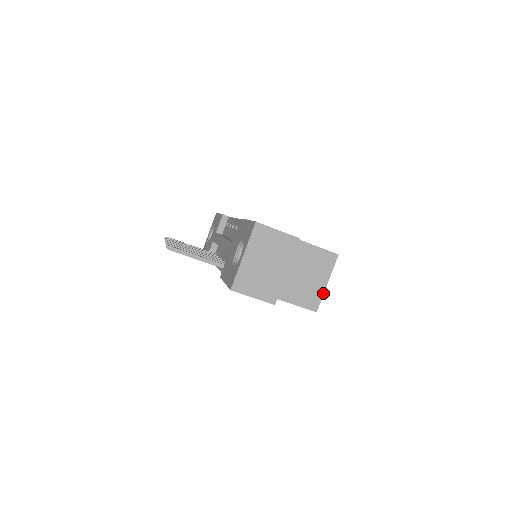
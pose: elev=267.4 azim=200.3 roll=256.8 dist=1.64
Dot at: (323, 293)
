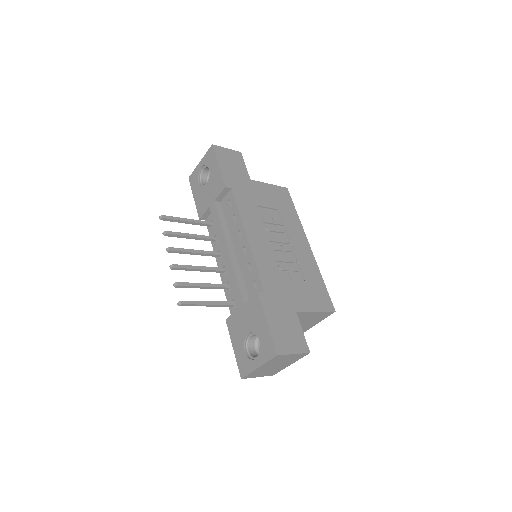
Dot at: occluded
